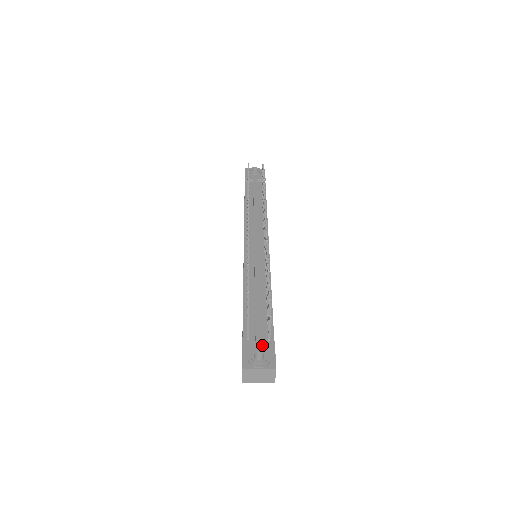
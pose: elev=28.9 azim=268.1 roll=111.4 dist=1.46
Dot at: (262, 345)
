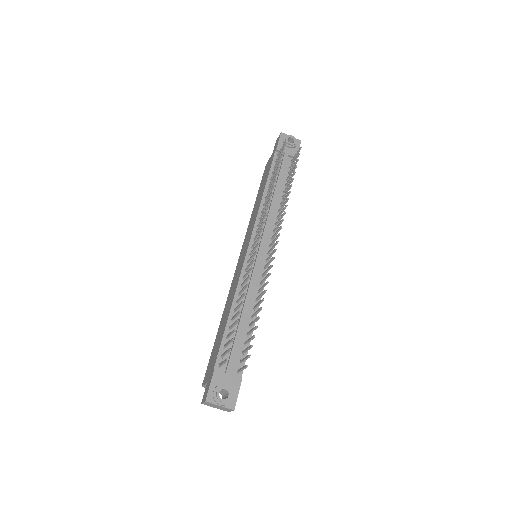
Dot at: (230, 380)
